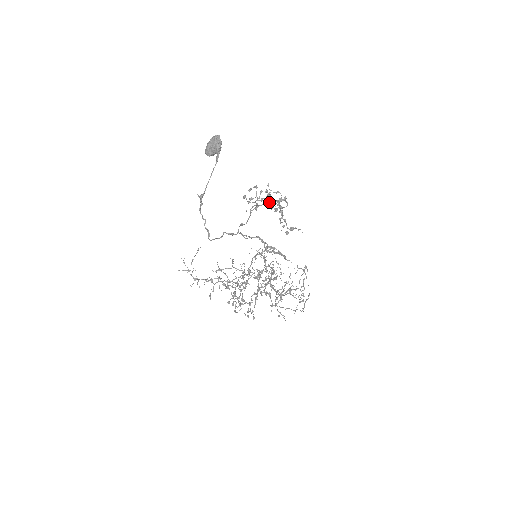
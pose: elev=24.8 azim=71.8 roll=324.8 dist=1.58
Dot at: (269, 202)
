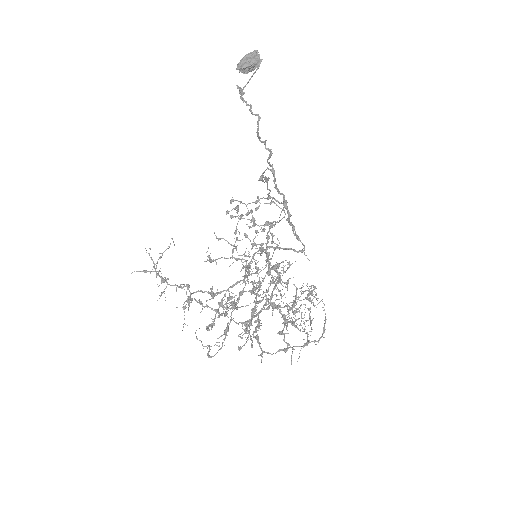
Dot at: (246, 235)
